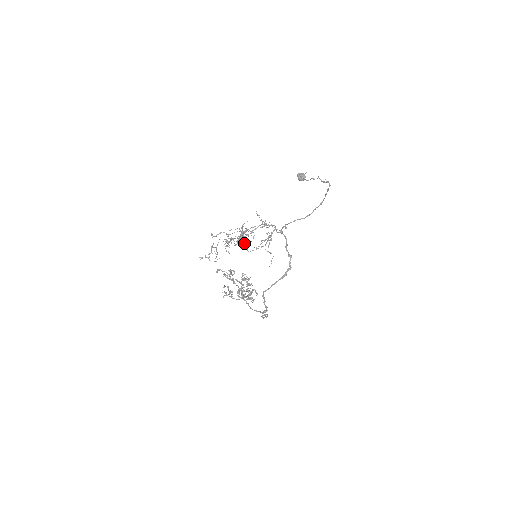
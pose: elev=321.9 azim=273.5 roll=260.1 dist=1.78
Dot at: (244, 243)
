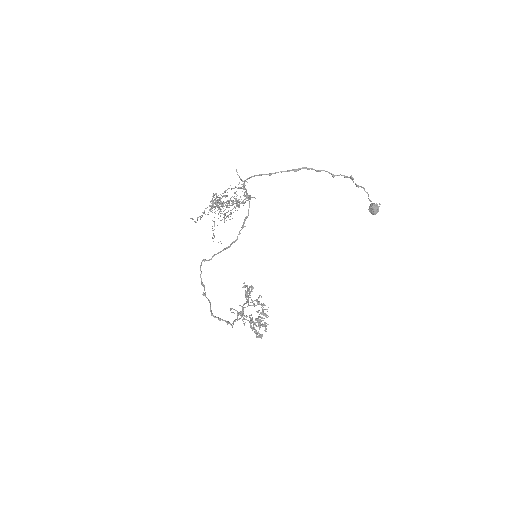
Dot at: (214, 202)
